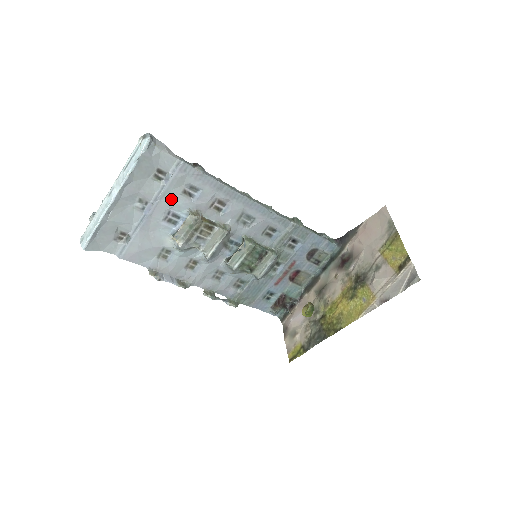
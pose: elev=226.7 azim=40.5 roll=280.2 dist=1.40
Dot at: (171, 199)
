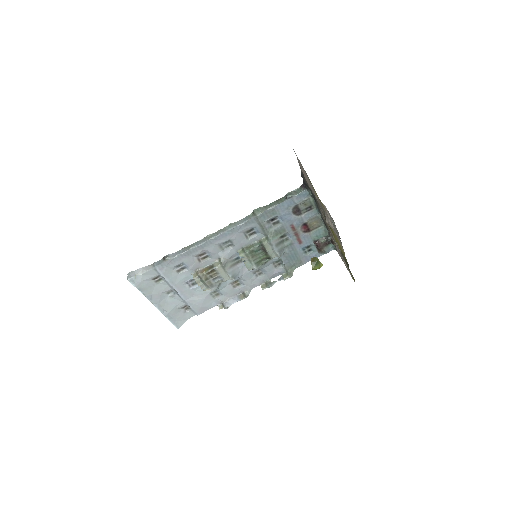
Dot at: (178, 280)
